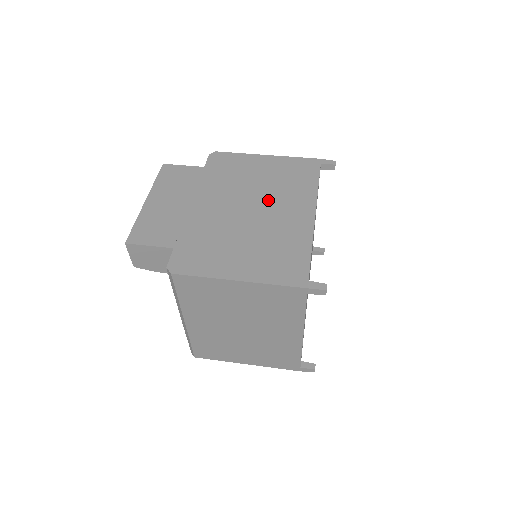
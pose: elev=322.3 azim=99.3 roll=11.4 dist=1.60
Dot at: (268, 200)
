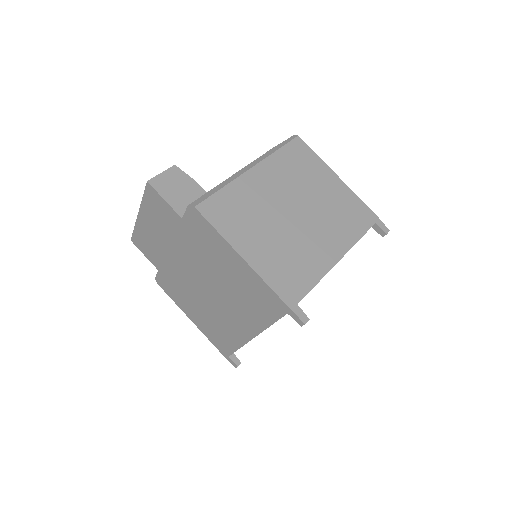
Dot at: (224, 298)
